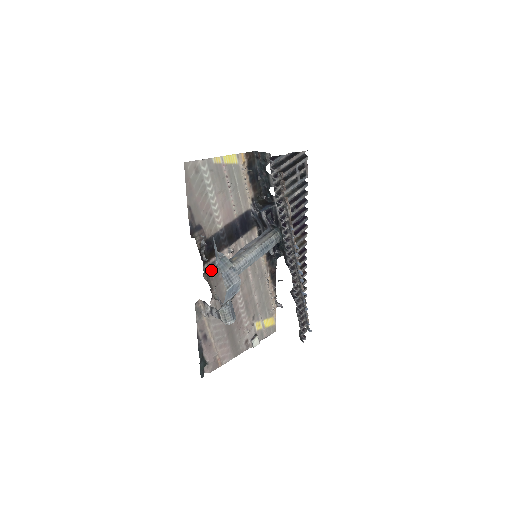
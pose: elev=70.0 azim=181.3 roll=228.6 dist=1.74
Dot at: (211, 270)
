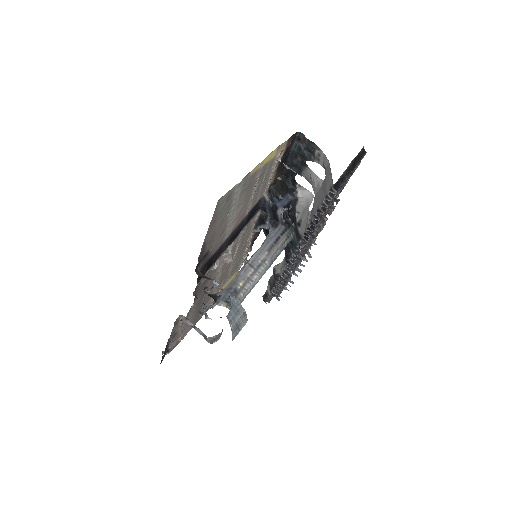
Dot at: (201, 281)
